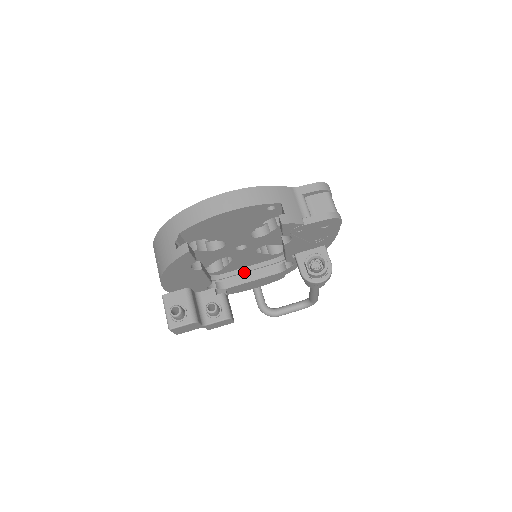
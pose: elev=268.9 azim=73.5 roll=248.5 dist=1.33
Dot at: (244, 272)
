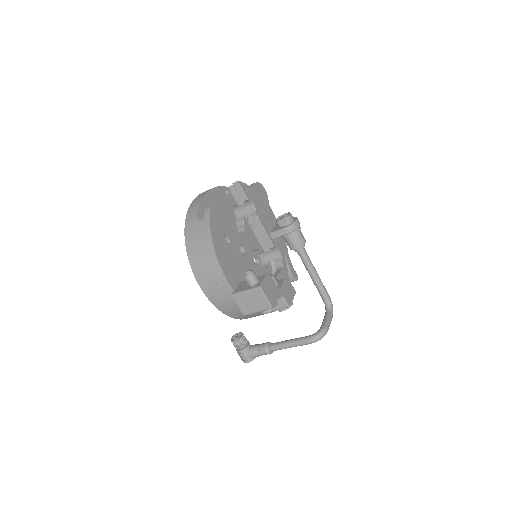
Dot at: occluded
